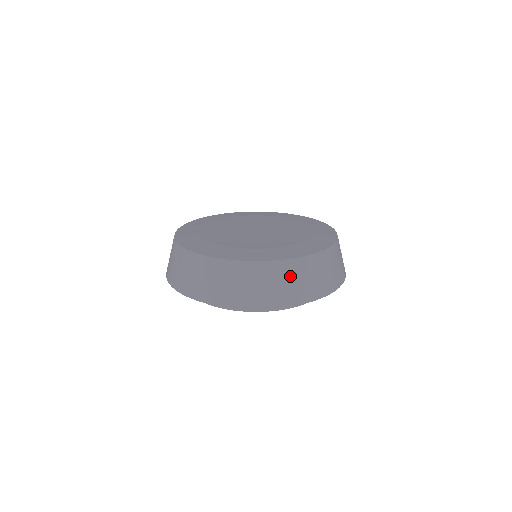
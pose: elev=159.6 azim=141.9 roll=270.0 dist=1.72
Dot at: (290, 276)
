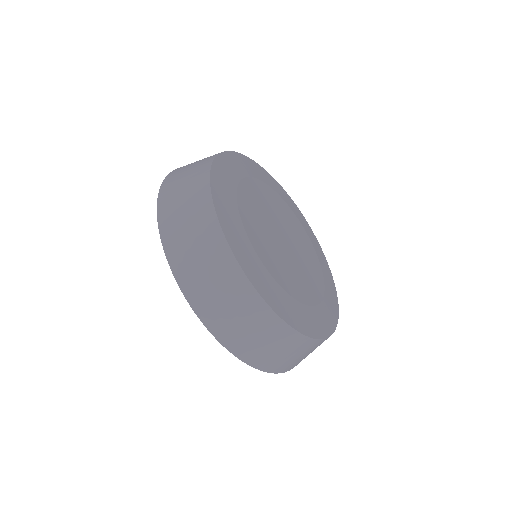
Dot at: occluded
